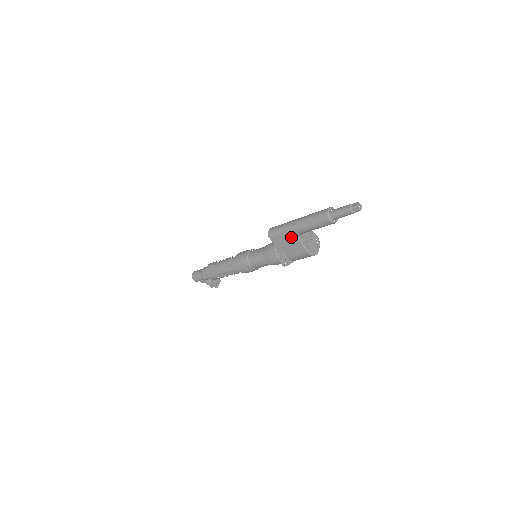
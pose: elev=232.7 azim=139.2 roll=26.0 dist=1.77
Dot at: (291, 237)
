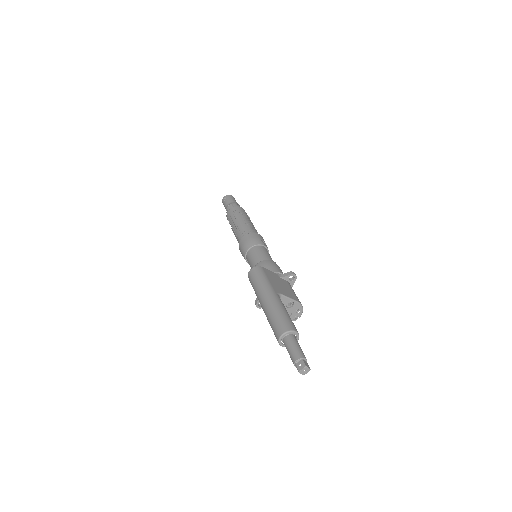
Dot at: occluded
